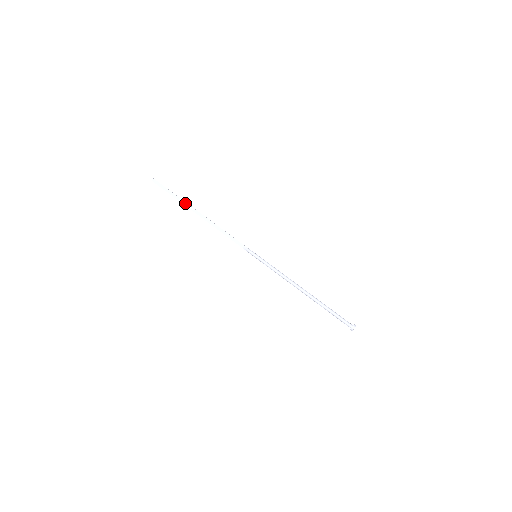
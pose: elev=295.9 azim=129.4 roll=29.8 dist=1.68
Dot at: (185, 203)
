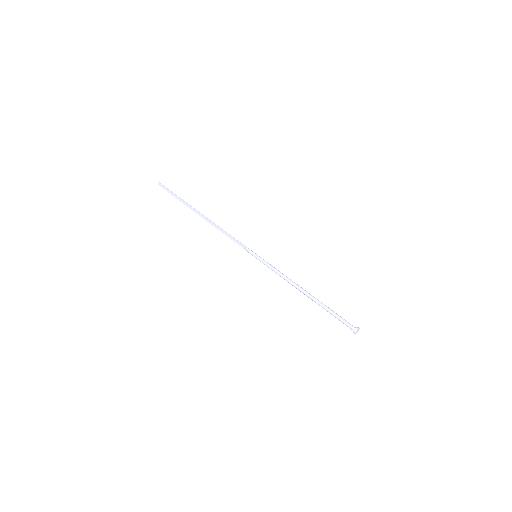
Dot at: (188, 205)
